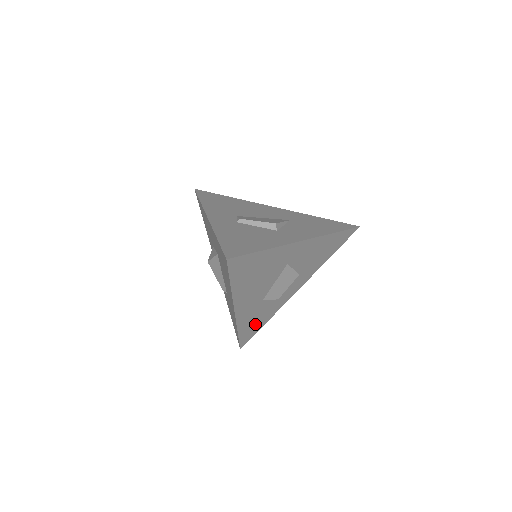
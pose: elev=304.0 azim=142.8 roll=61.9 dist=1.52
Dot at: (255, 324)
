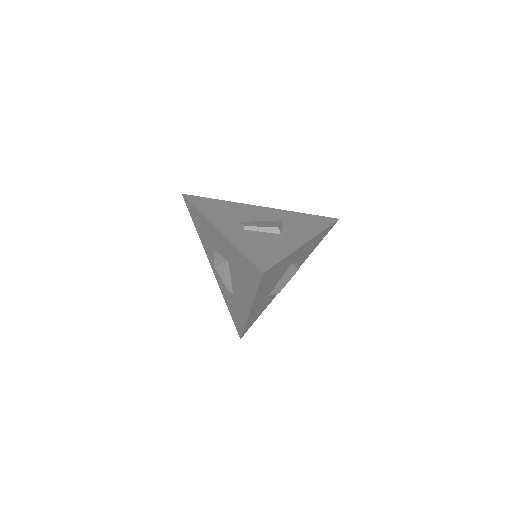
Dot at: (256, 316)
